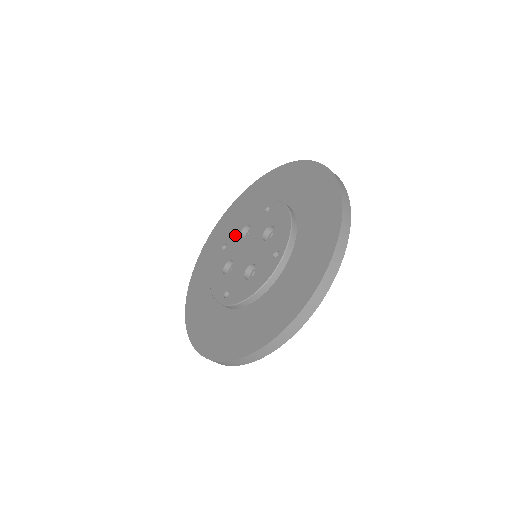
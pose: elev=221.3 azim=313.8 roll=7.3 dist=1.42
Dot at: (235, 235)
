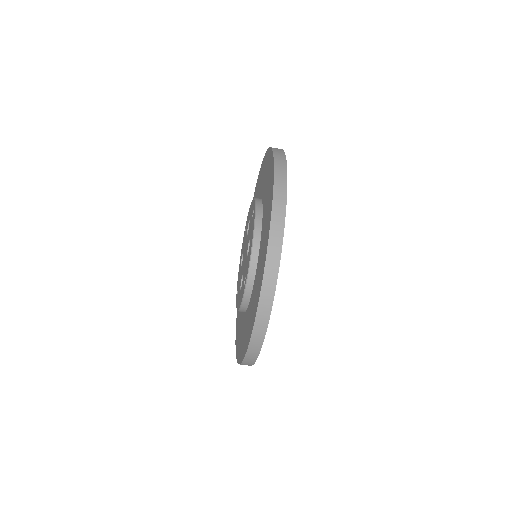
Dot at: (239, 275)
